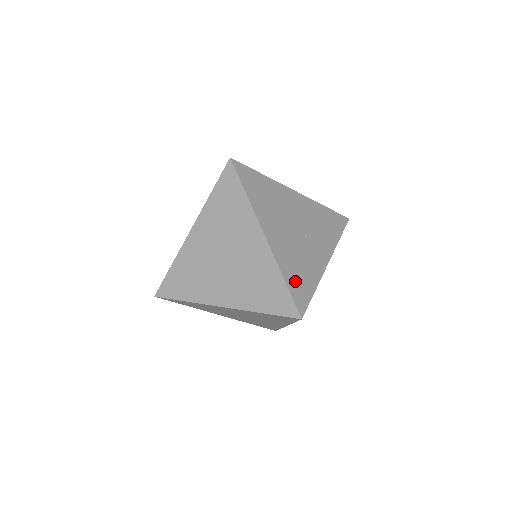
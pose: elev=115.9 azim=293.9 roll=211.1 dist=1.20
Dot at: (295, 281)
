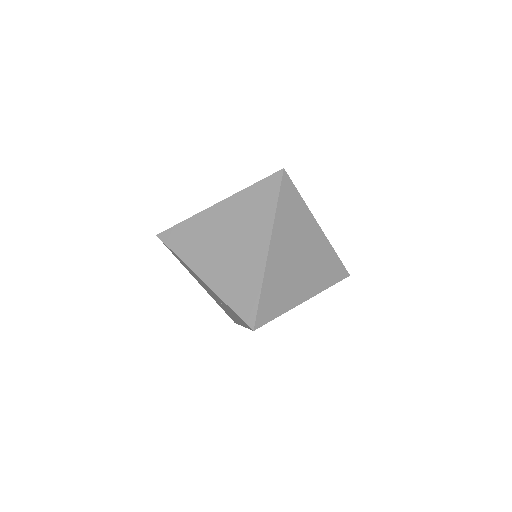
Dot at: occluded
